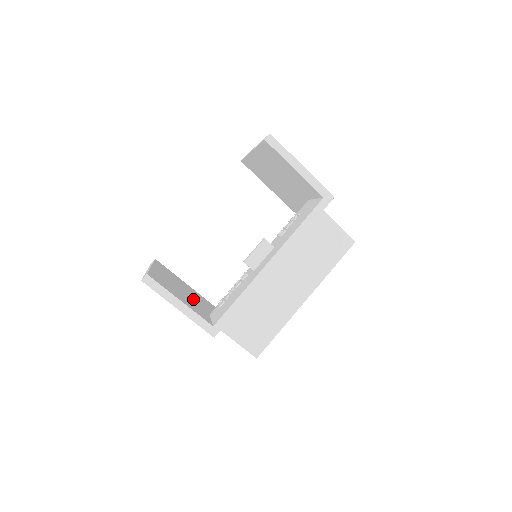
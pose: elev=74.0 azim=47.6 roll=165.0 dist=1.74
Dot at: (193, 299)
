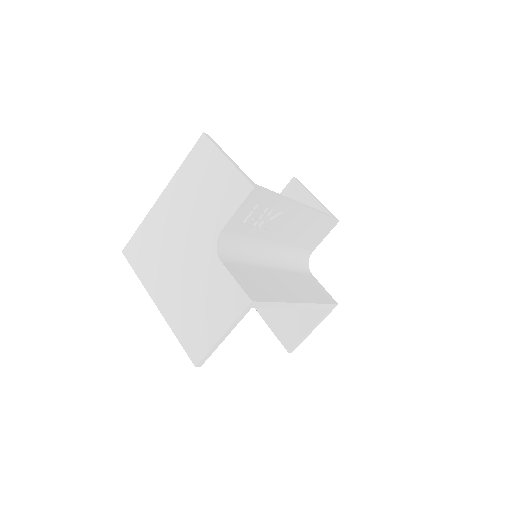
Dot at: occluded
